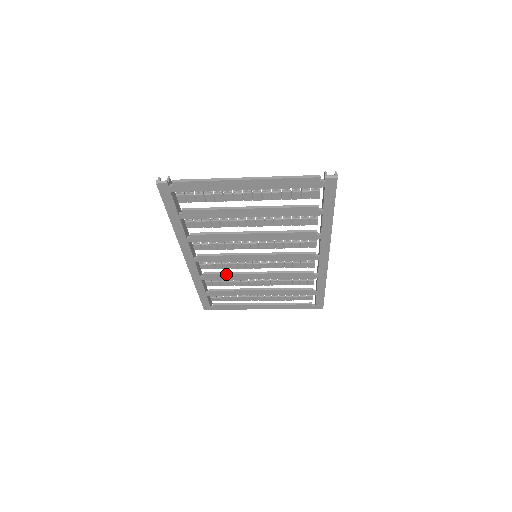
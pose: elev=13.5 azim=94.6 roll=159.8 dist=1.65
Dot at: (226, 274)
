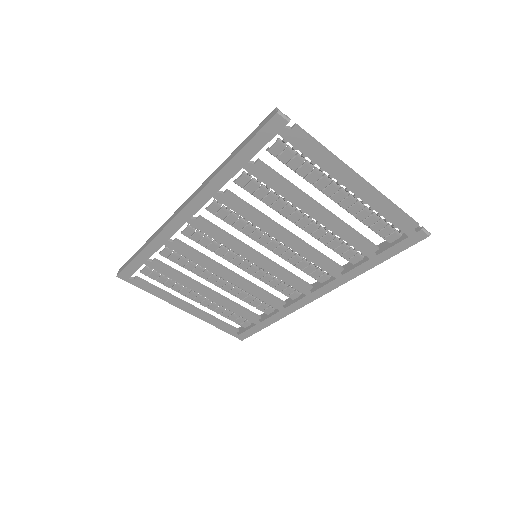
Dot at: (200, 255)
